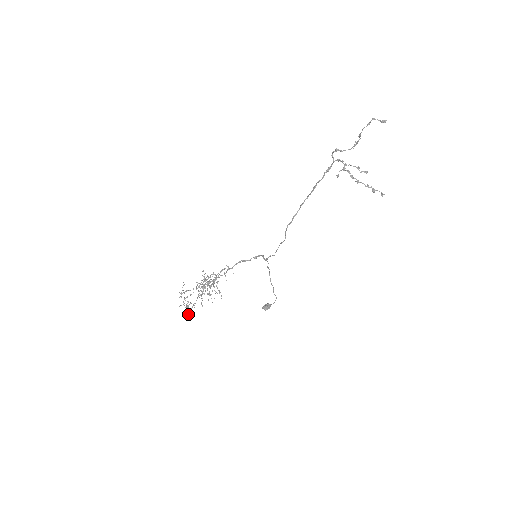
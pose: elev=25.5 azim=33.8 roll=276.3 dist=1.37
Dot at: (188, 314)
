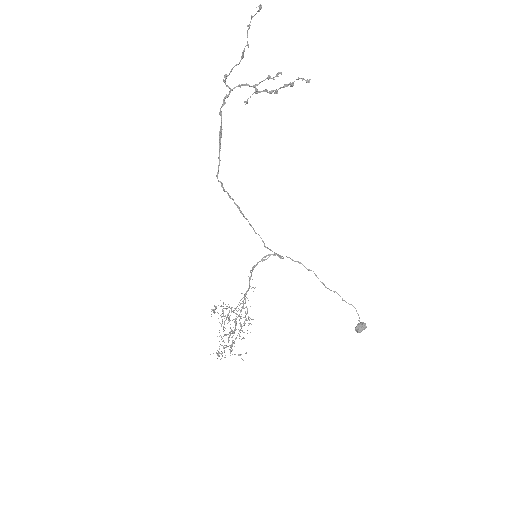
Dot at: (217, 358)
